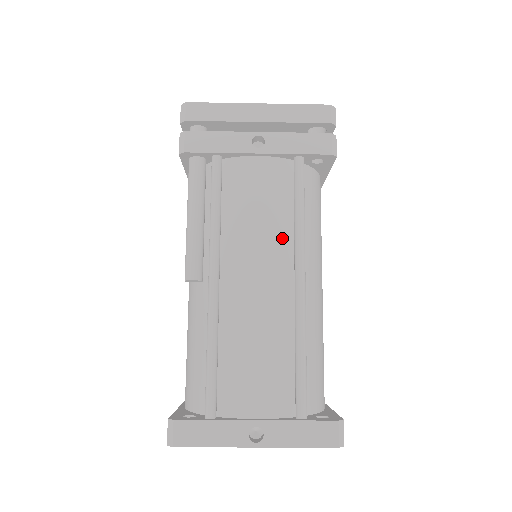
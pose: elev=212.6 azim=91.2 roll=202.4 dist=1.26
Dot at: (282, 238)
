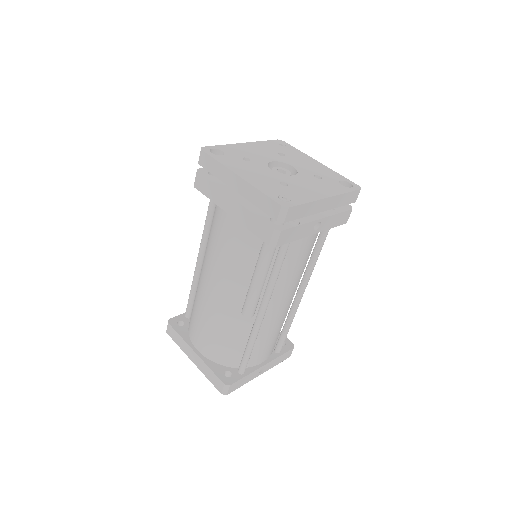
Dot at: (301, 275)
